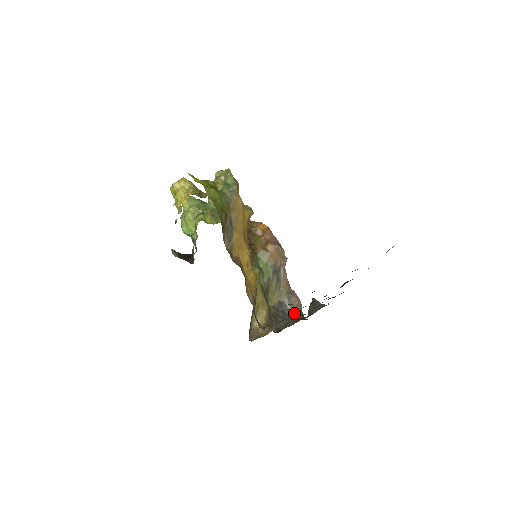
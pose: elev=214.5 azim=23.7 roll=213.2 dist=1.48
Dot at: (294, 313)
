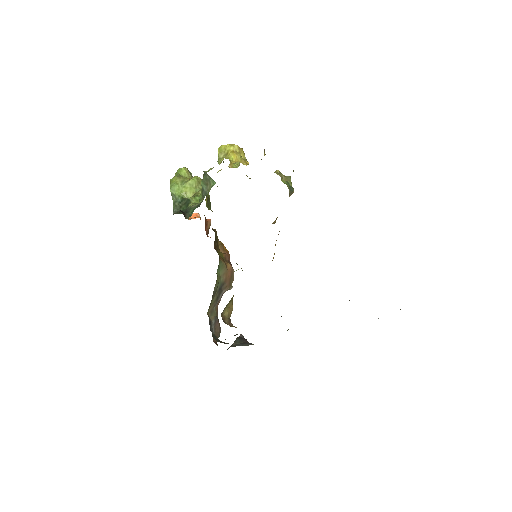
Dot at: occluded
